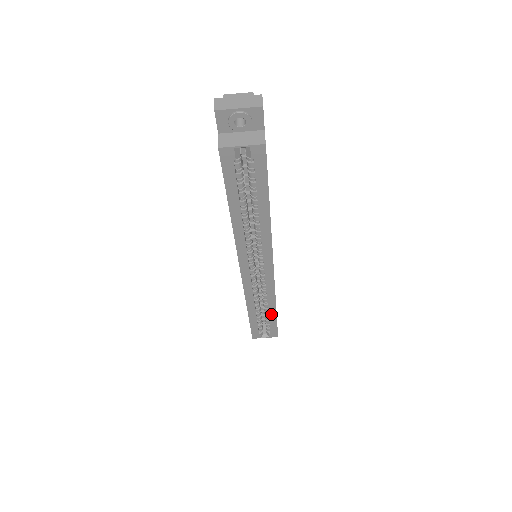
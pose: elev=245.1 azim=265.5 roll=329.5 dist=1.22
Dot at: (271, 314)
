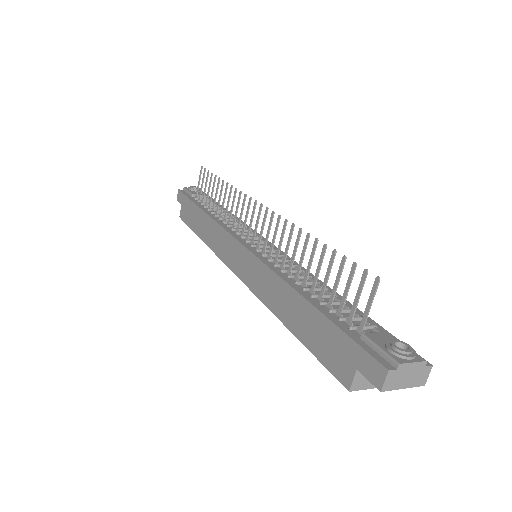
Dot at: occluded
